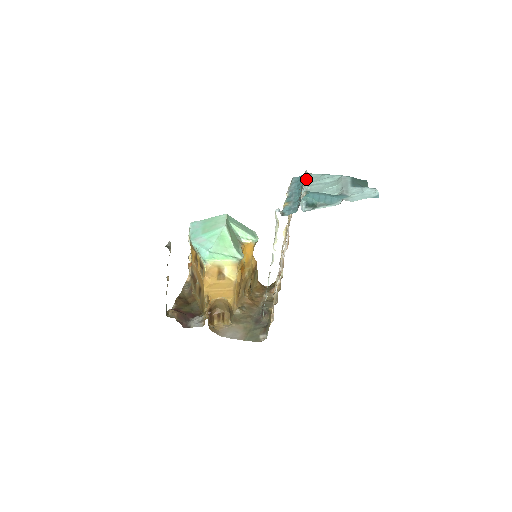
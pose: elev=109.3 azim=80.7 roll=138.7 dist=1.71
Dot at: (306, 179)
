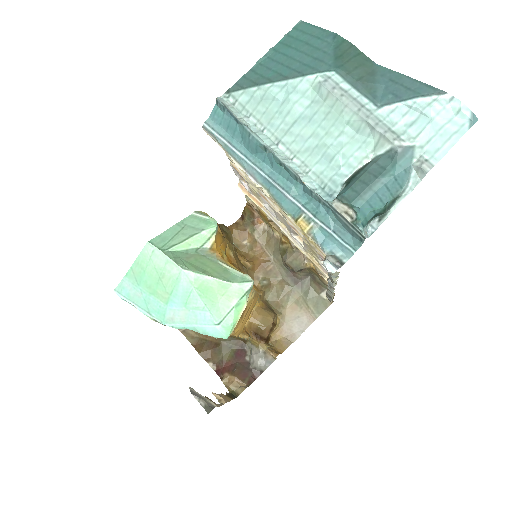
Dot at: (248, 125)
